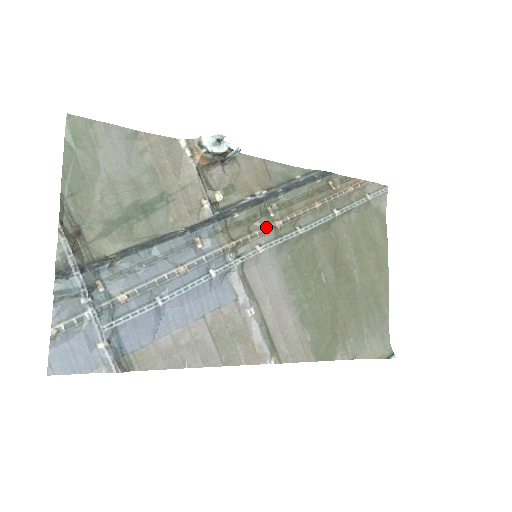
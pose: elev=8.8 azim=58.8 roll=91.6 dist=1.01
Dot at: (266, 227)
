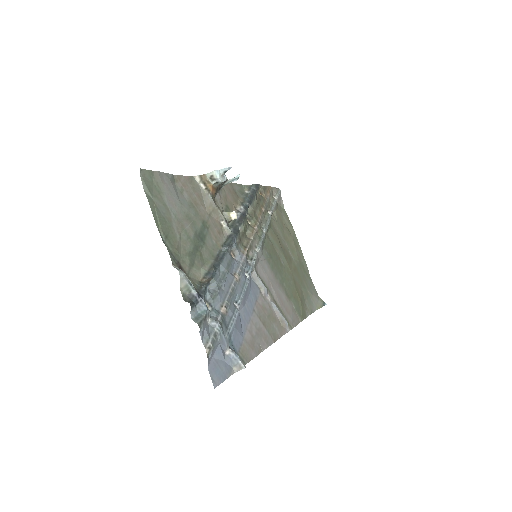
Dot at: (253, 233)
